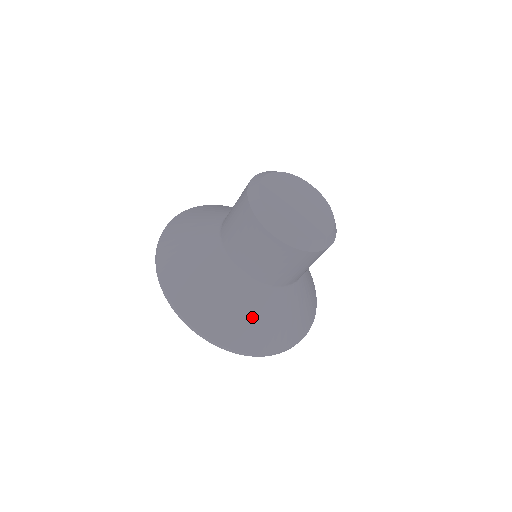
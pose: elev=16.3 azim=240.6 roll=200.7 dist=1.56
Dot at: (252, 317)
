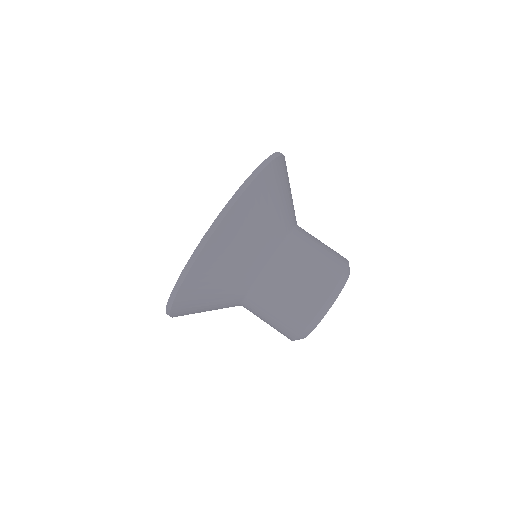
Dot at: occluded
